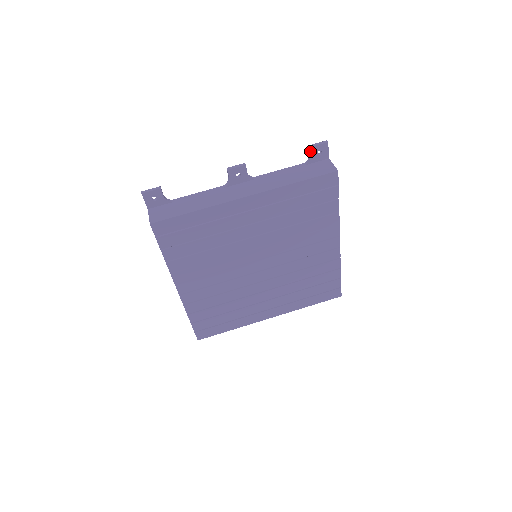
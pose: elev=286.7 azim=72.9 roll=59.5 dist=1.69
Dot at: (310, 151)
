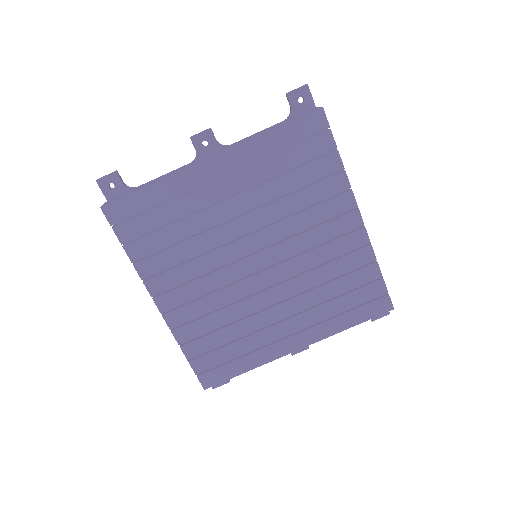
Dot at: (288, 99)
